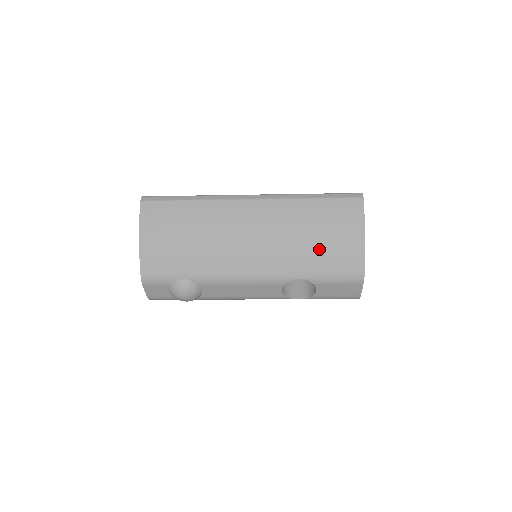
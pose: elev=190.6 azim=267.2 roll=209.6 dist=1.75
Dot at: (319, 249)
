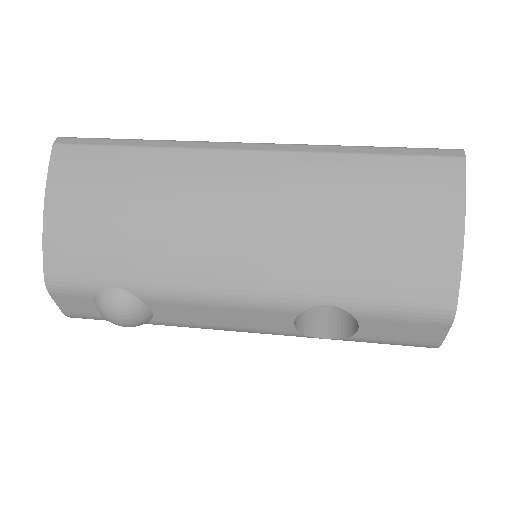
Dot at: (370, 252)
